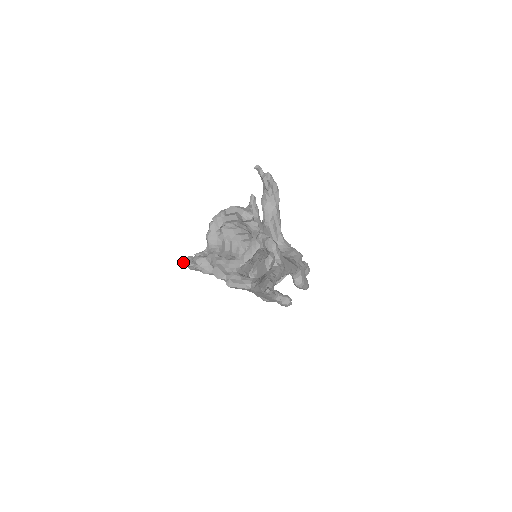
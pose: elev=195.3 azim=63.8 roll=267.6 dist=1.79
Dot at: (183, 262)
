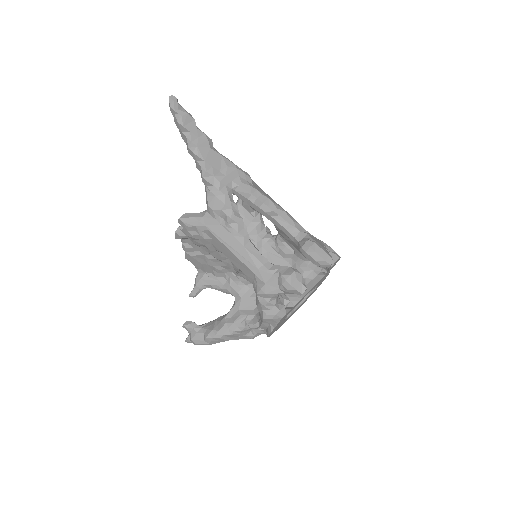
Dot at: (187, 337)
